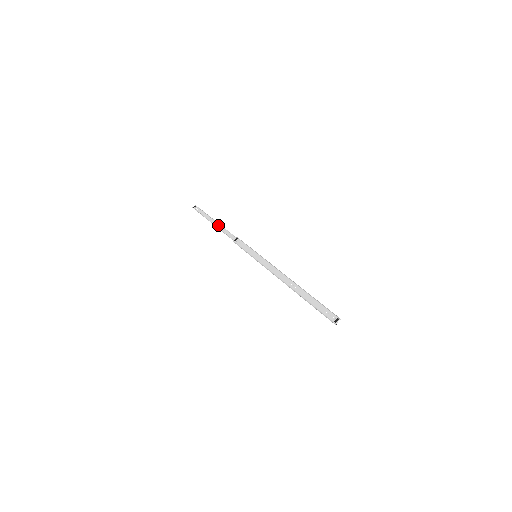
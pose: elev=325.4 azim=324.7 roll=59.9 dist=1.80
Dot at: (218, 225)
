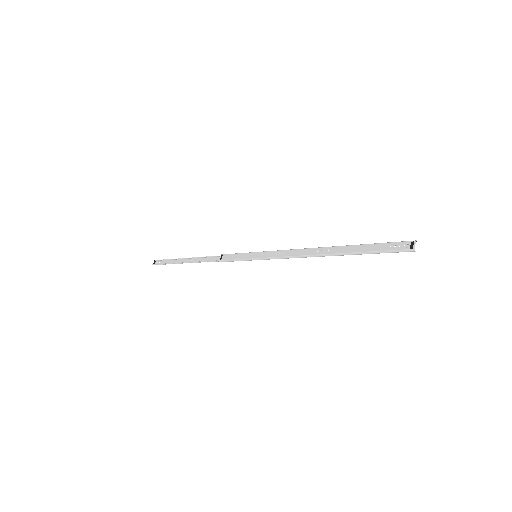
Dot at: (191, 260)
